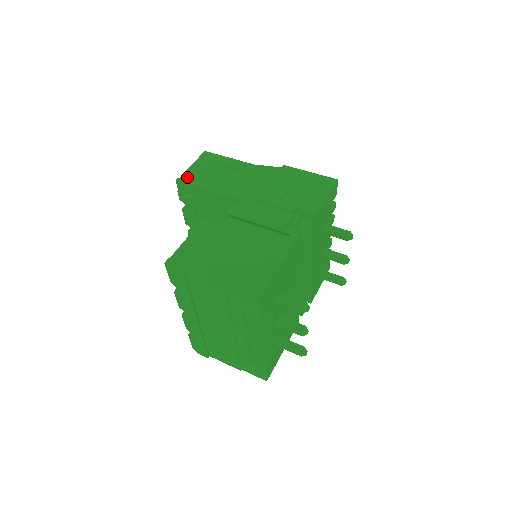
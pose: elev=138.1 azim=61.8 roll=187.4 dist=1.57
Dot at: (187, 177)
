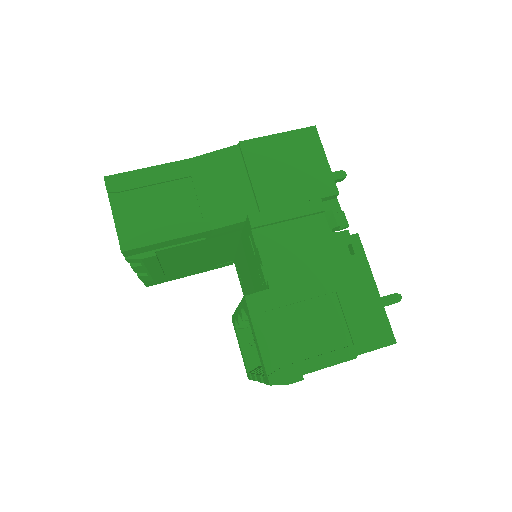
Dot at: (129, 236)
